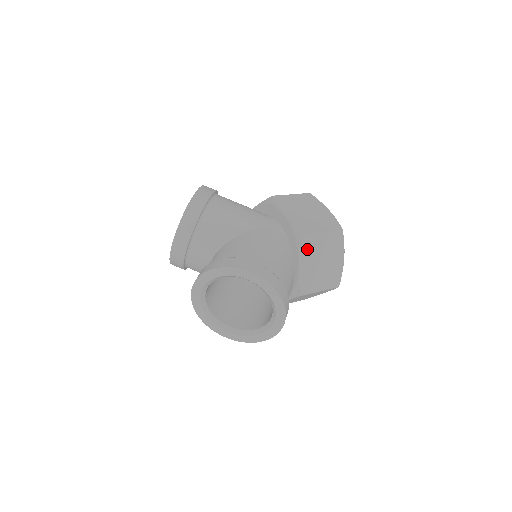
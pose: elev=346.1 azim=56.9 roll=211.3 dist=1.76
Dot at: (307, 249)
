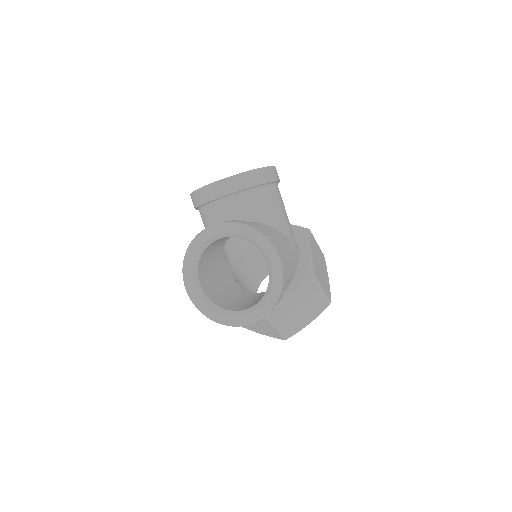
Dot at: (305, 289)
